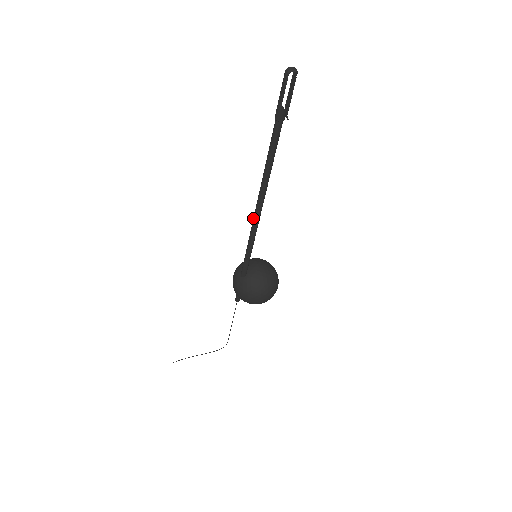
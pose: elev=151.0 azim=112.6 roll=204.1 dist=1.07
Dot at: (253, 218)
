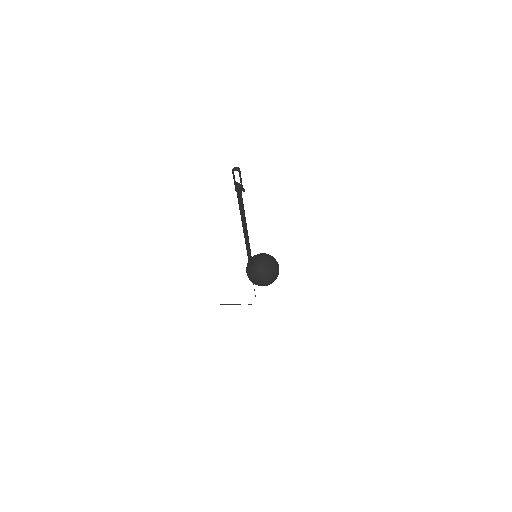
Dot at: (244, 236)
